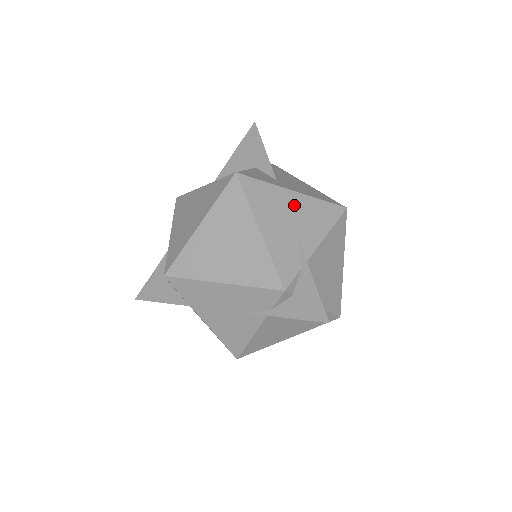
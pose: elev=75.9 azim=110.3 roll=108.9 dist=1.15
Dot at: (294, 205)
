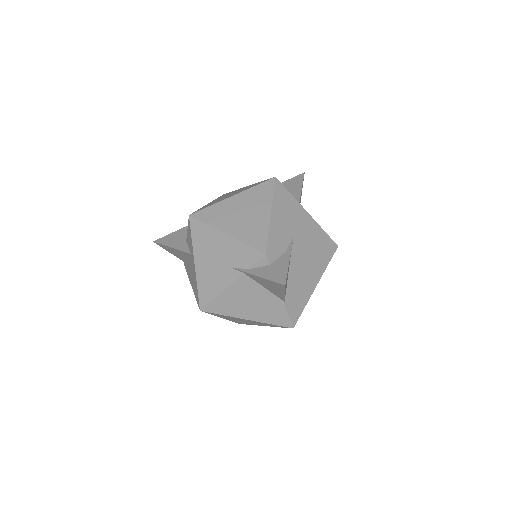
Dot at: (302, 218)
